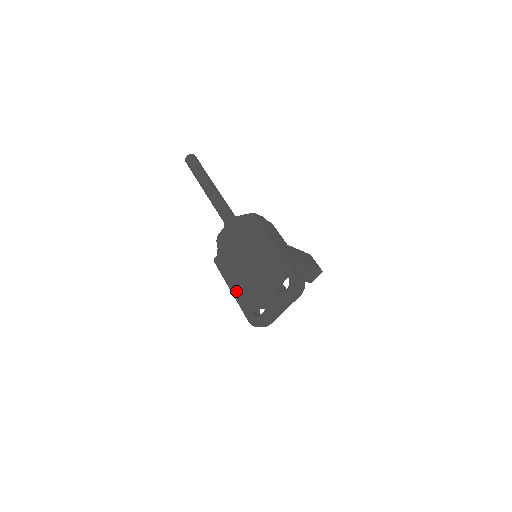
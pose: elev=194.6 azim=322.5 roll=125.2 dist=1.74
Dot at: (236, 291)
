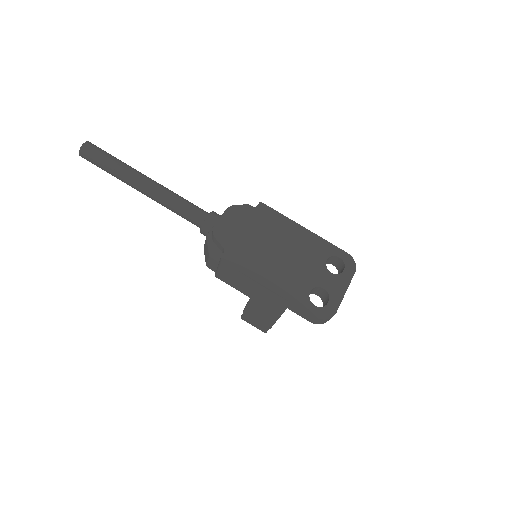
Dot at: (278, 287)
